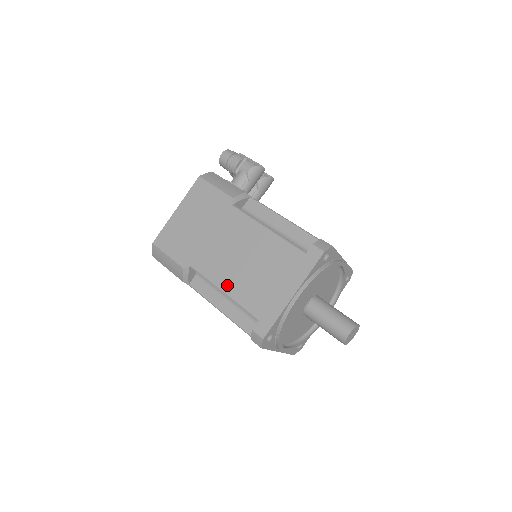
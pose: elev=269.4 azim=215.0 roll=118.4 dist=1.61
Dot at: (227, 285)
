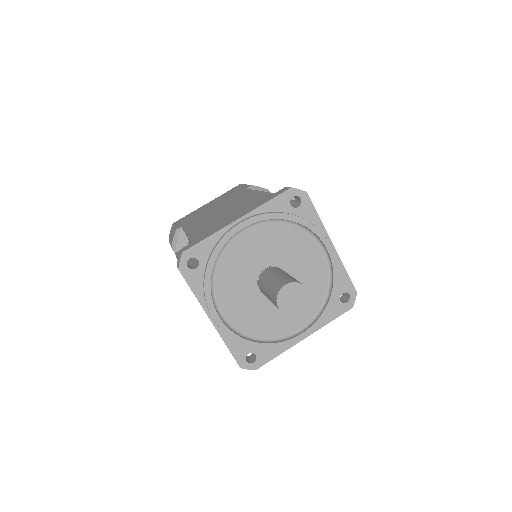
Dot at: (194, 229)
